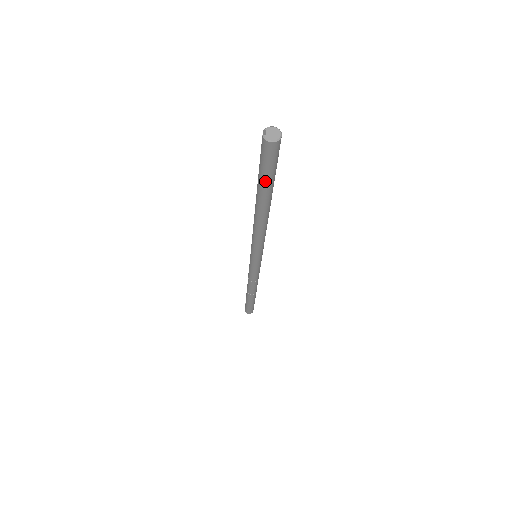
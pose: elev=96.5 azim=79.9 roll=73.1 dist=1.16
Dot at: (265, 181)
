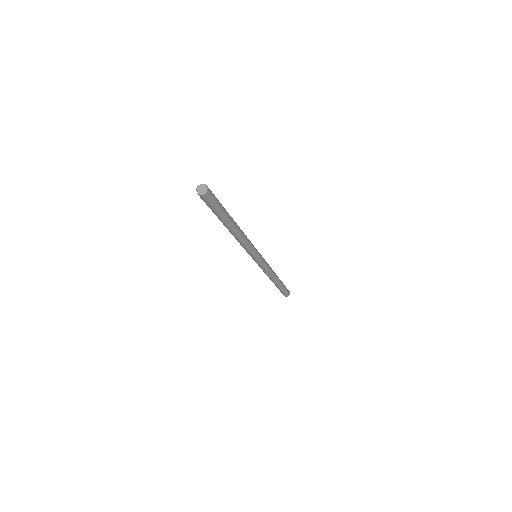
Dot at: (219, 214)
